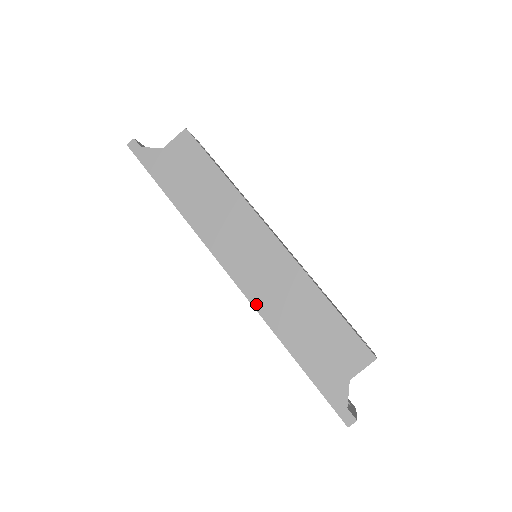
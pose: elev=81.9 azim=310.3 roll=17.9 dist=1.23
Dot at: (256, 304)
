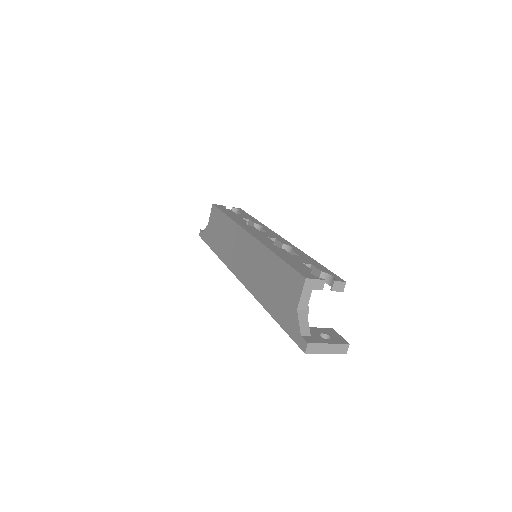
Dot at: (249, 288)
